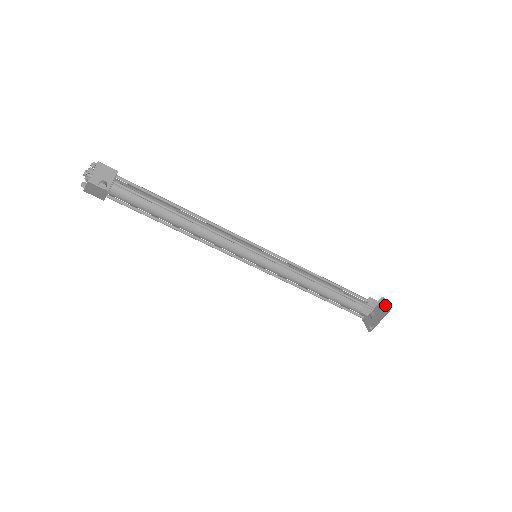
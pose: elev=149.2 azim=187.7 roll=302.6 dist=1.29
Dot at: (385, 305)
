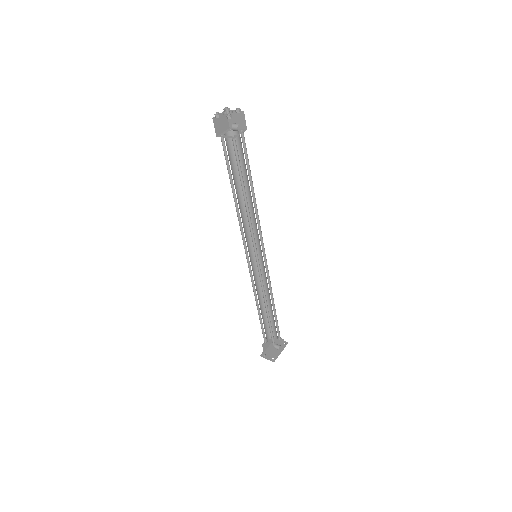
Dot at: occluded
